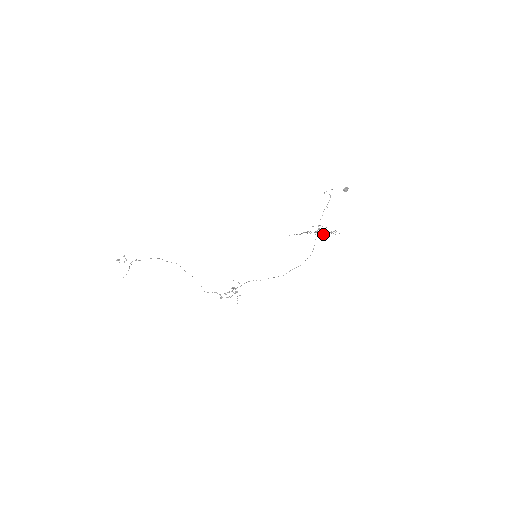
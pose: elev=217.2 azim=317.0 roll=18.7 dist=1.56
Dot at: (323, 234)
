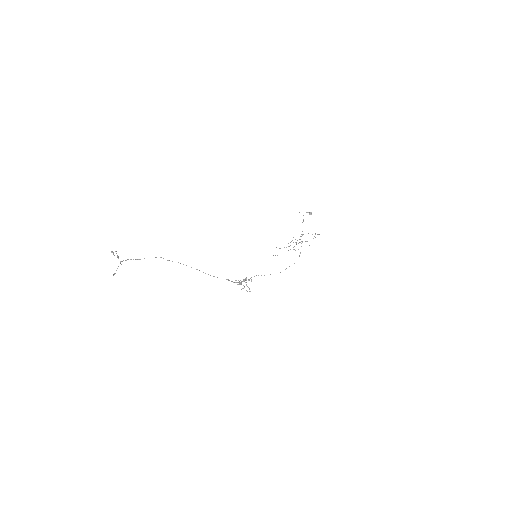
Dot at: occluded
